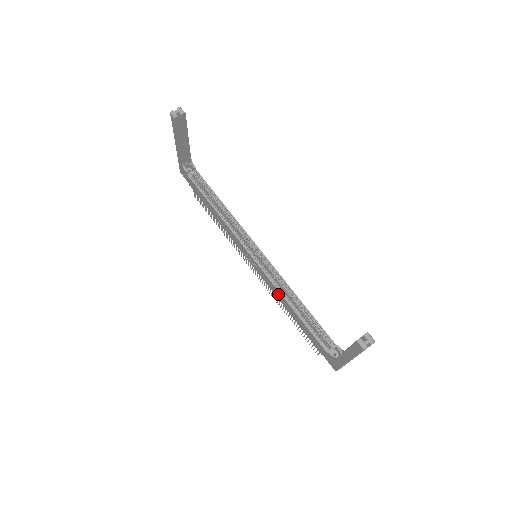
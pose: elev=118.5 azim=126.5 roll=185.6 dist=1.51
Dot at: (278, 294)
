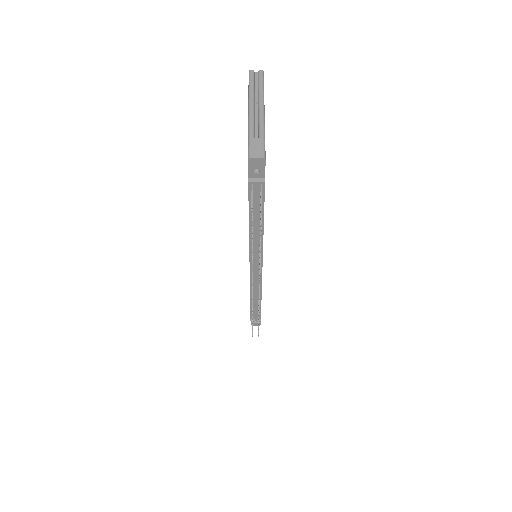
Dot at: occluded
